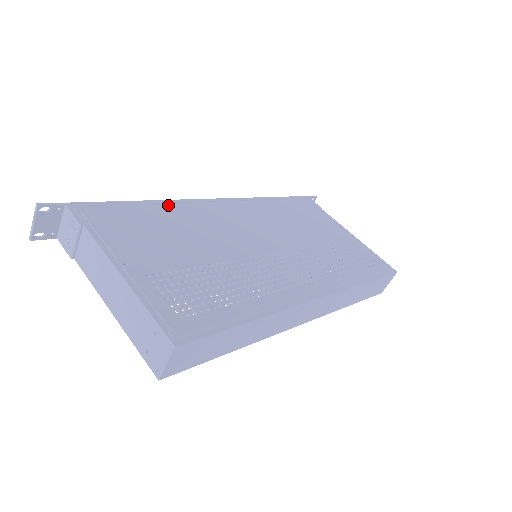
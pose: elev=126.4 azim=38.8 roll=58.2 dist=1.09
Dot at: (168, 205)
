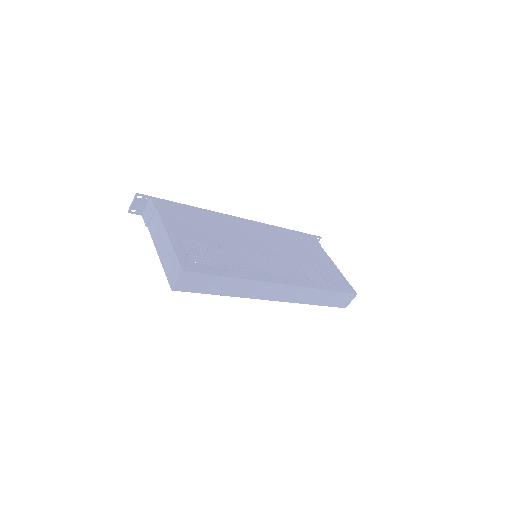
Dot at: (209, 213)
